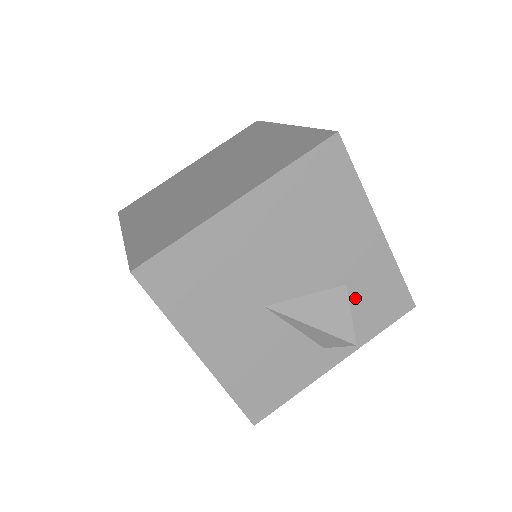
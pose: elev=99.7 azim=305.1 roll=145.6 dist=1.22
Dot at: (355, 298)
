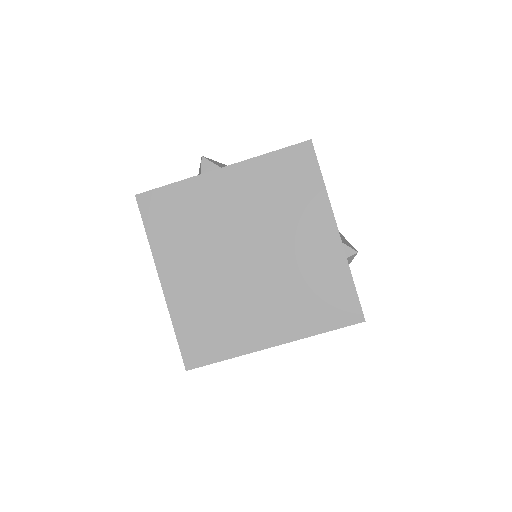
Dot at: occluded
